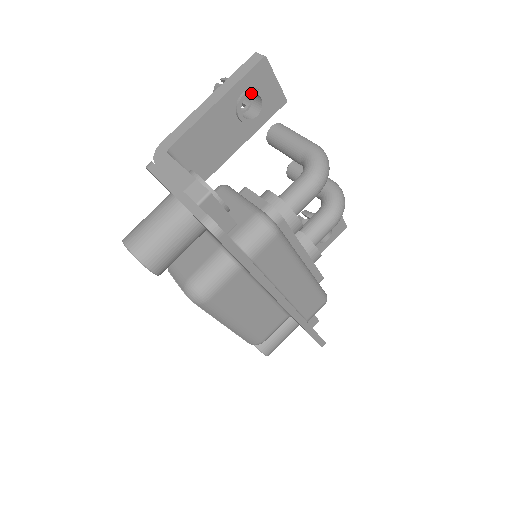
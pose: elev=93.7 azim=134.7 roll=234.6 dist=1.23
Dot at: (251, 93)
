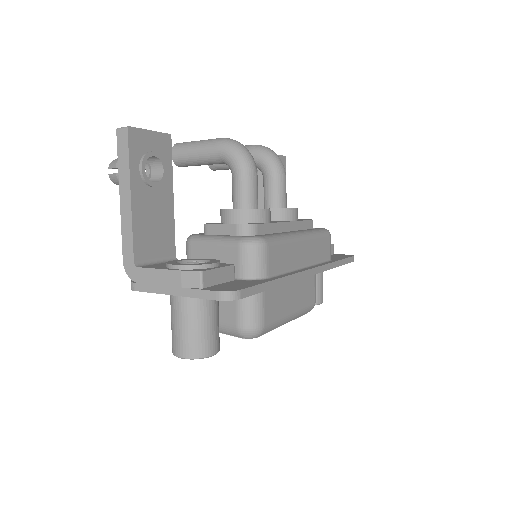
Dot at: (145, 162)
